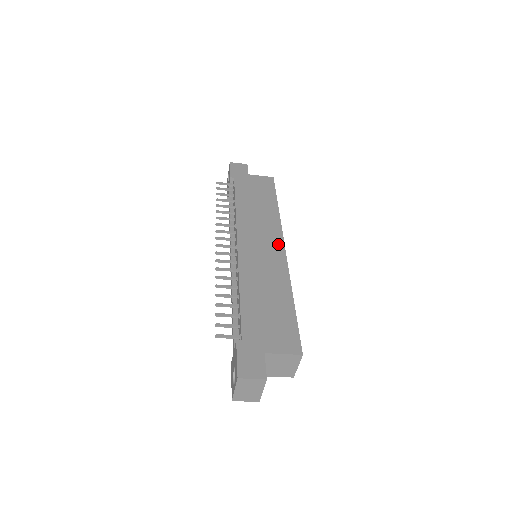
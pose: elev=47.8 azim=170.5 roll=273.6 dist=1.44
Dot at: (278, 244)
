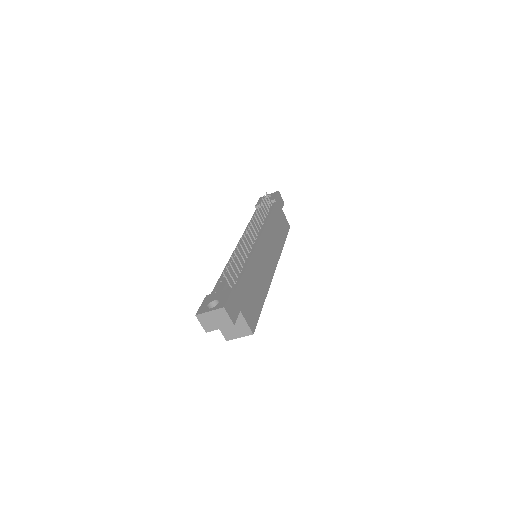
Dot at: (274, 264)
